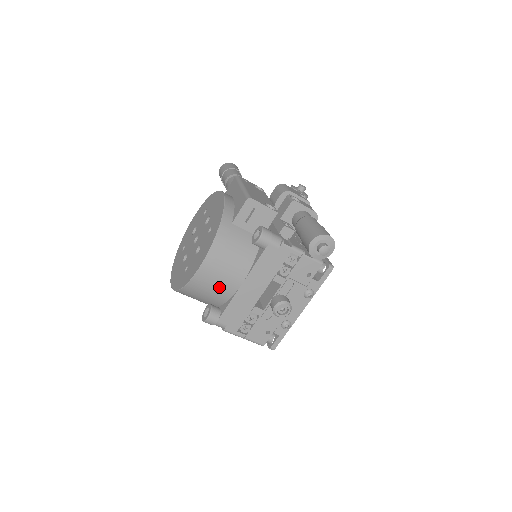
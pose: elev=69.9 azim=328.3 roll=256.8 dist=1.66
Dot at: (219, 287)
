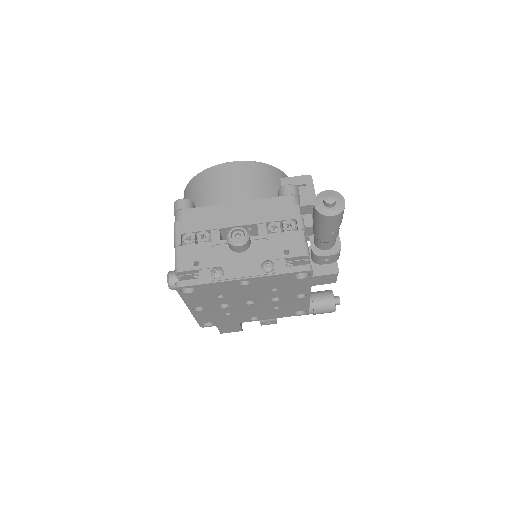
Dot at: (220, 189)
